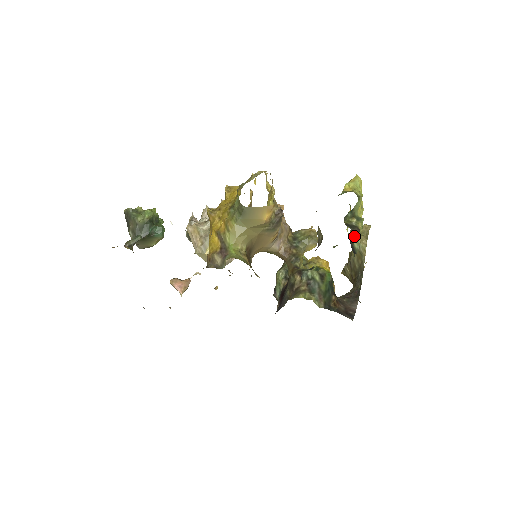
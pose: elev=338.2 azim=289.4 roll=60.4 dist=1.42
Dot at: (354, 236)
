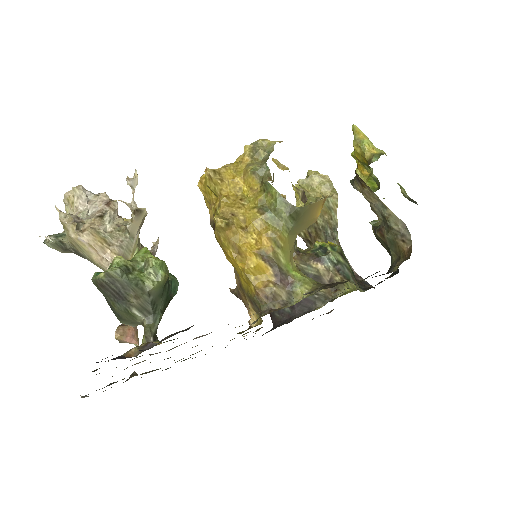
Dot at: occluded
